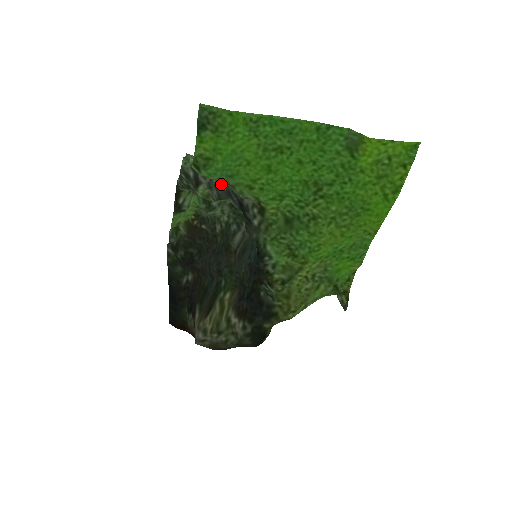
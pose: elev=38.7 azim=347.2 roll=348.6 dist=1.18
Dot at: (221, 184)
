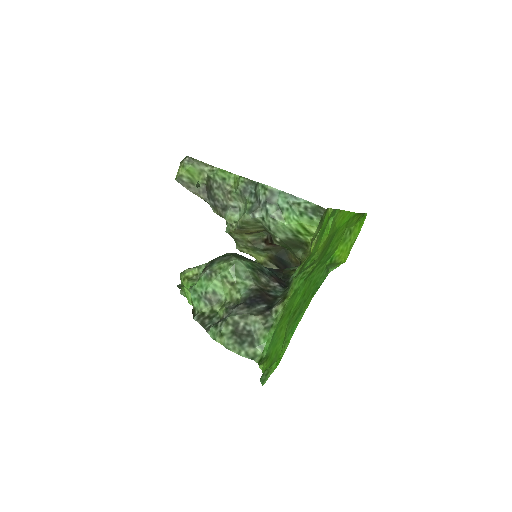
Dot at: (238, 309)
